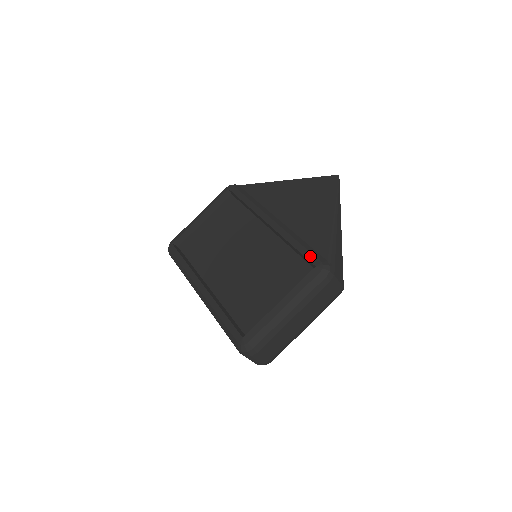
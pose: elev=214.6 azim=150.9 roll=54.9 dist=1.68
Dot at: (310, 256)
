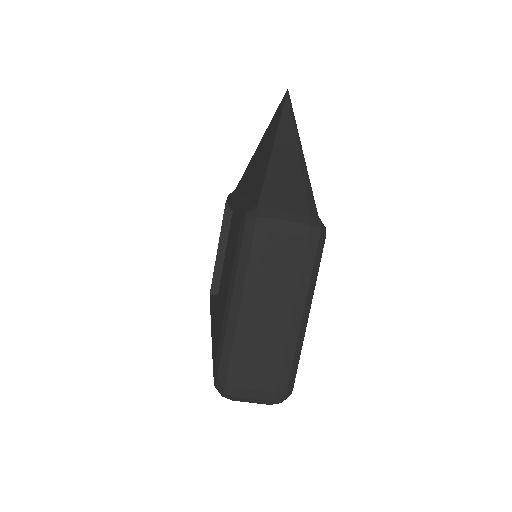
Dot at: (241, 214)
